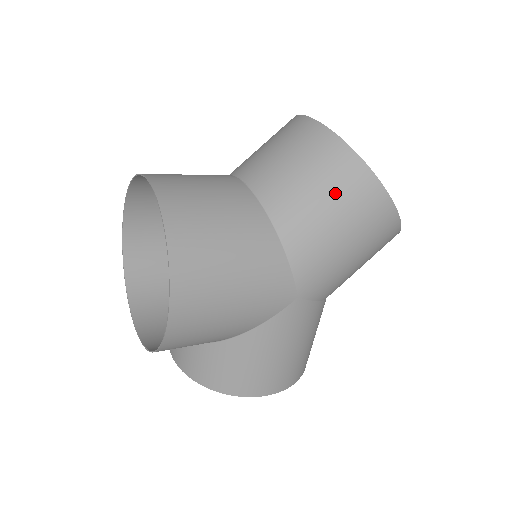
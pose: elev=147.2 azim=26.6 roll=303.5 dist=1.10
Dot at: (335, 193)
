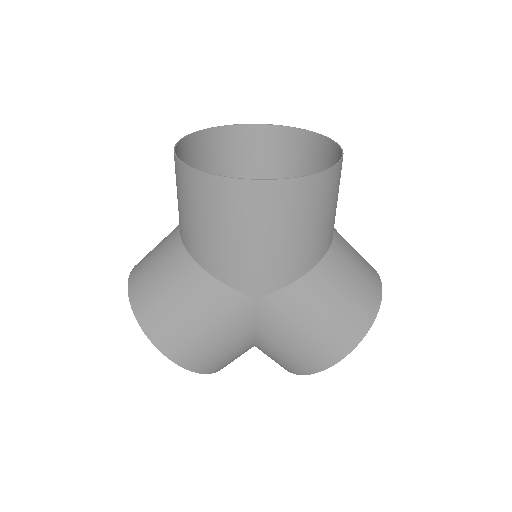
Dot at: (203, 211)
